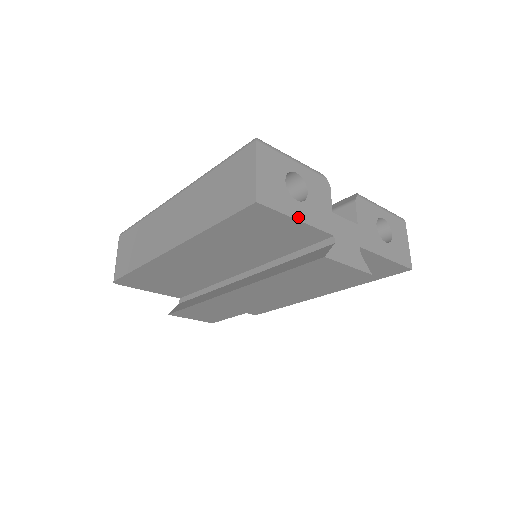
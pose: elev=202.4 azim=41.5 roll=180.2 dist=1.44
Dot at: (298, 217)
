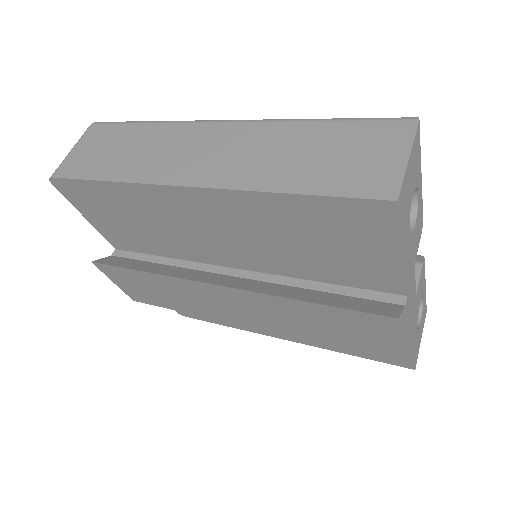
Dot at: (404, 251)
